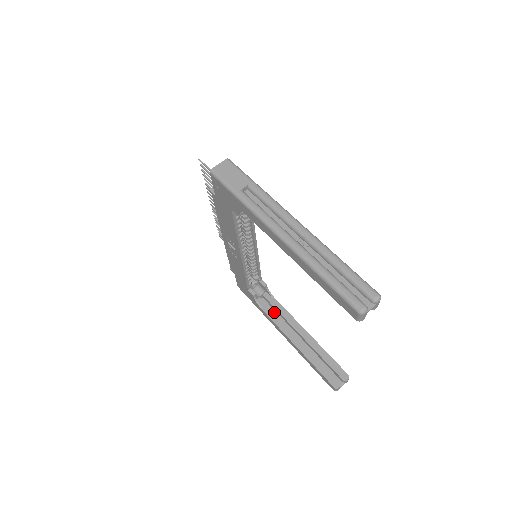
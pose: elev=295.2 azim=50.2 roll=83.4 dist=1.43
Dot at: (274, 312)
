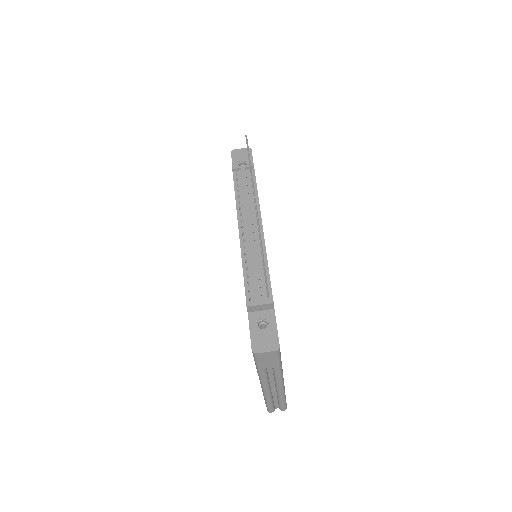
Dot at: occluded
